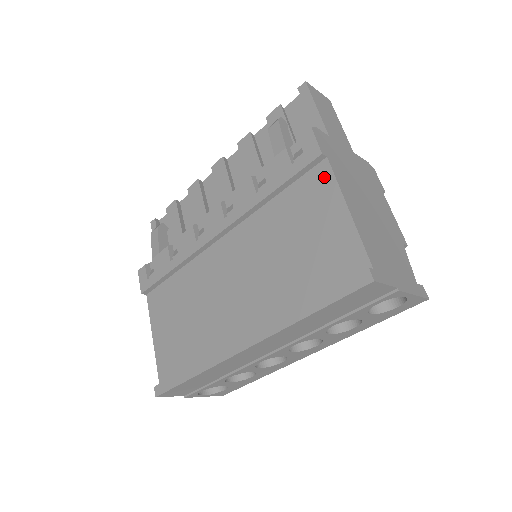
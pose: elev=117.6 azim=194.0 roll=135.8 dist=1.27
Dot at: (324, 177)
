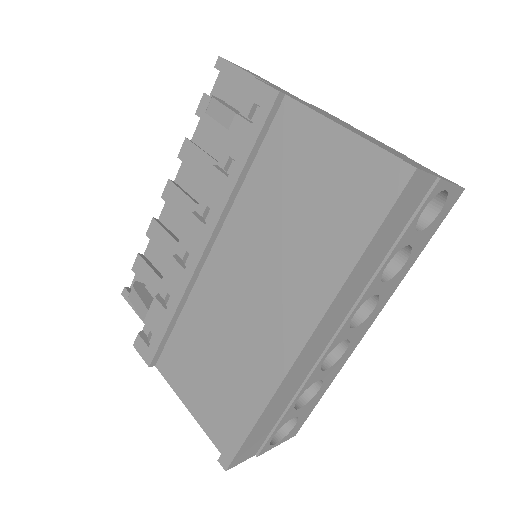
Dot at: (294, 114)
